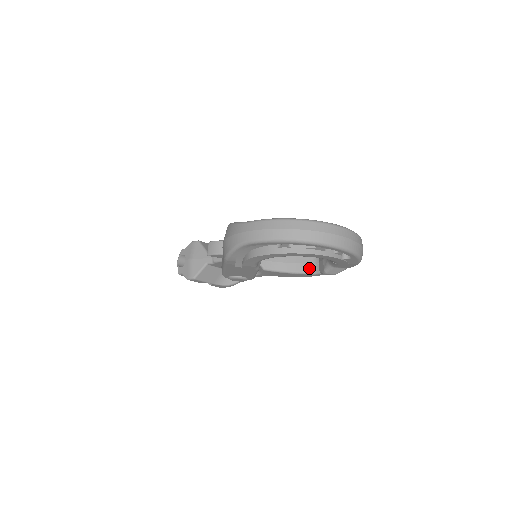
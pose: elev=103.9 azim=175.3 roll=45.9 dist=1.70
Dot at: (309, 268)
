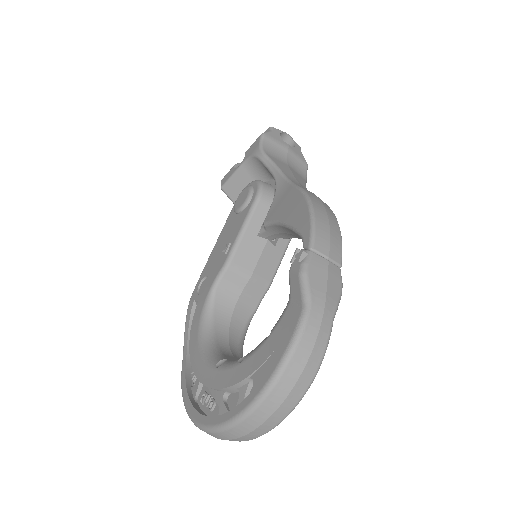
Dot at: occluded
